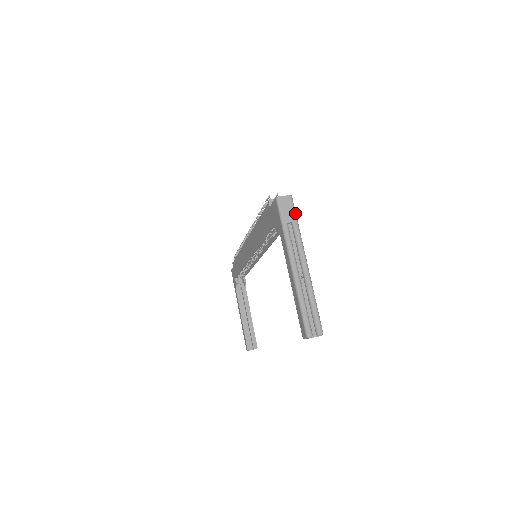
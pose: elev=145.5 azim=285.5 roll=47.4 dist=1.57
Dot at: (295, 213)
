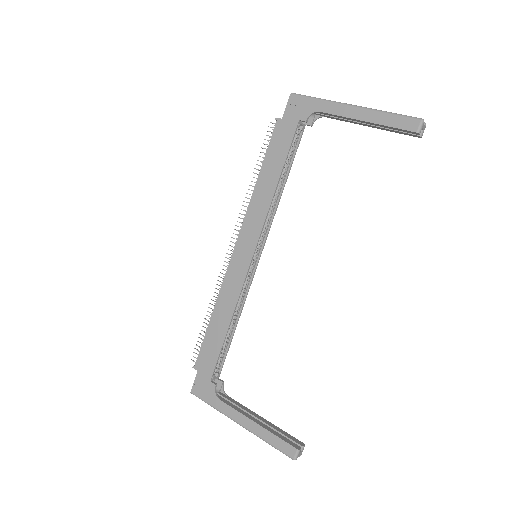
Dot at: occluded
